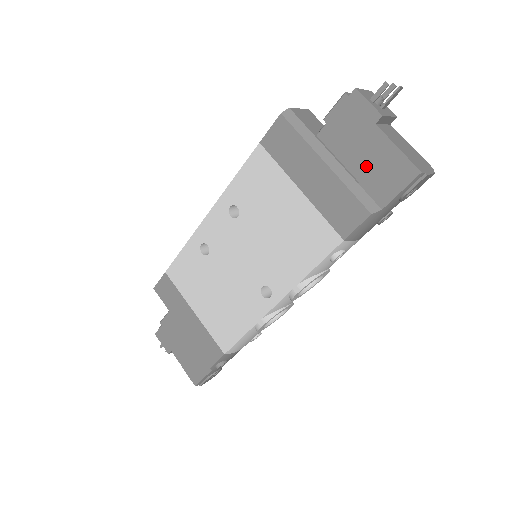
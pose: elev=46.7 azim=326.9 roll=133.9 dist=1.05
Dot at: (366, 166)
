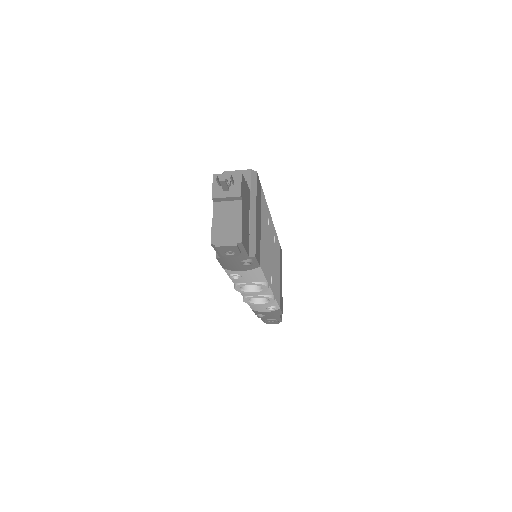
Dot at: occluded
